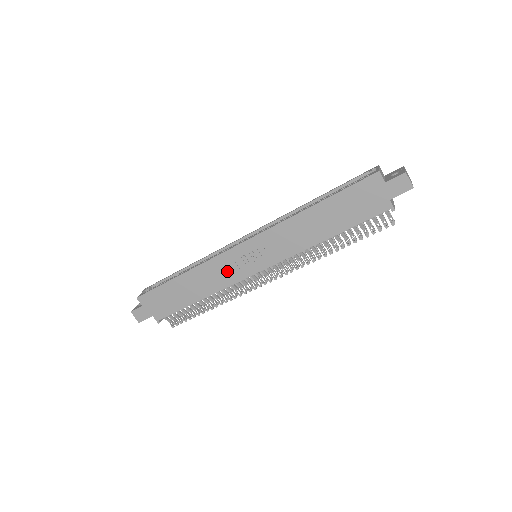
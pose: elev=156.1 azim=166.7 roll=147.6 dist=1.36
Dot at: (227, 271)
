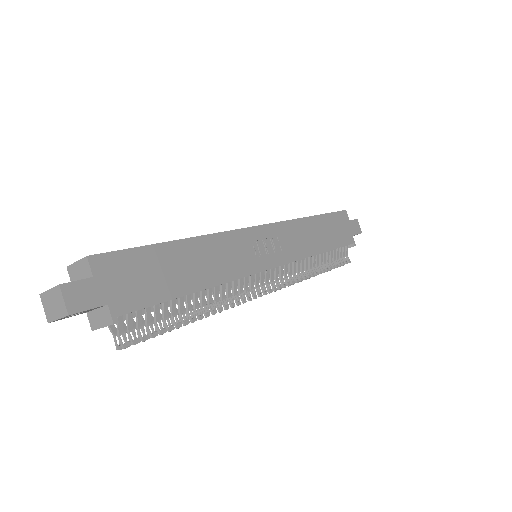
Dot at: (240, 255)
